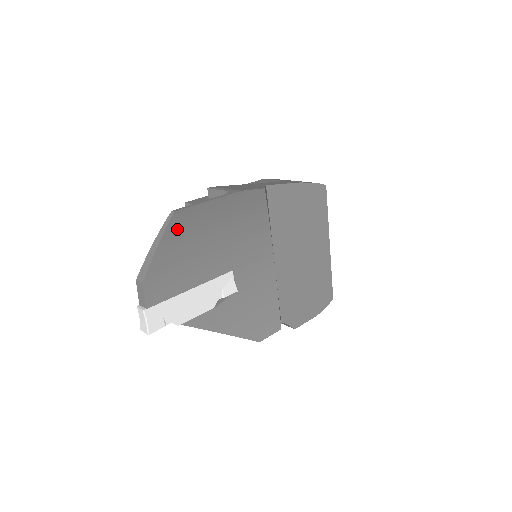
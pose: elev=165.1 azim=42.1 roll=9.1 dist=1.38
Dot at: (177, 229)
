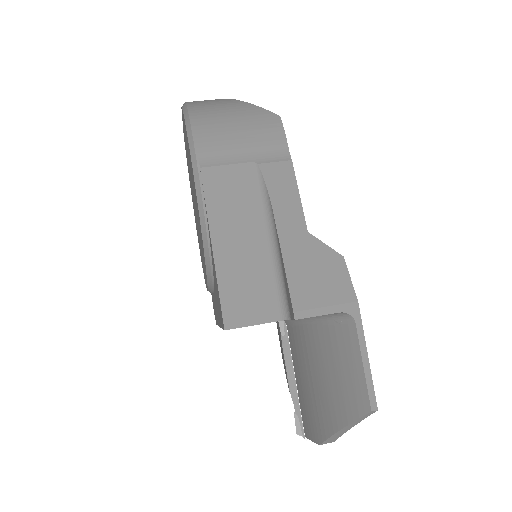
Dot at: occluded
